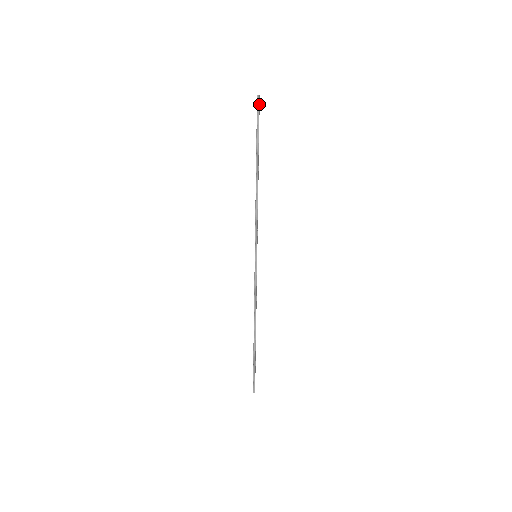
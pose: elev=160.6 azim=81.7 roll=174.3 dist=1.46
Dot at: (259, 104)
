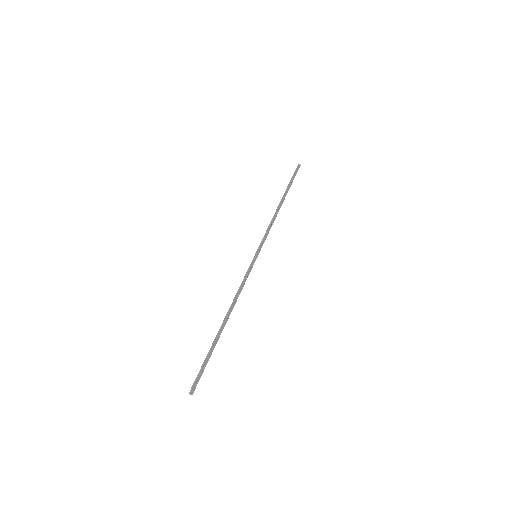
Dot at: (298, 169)
